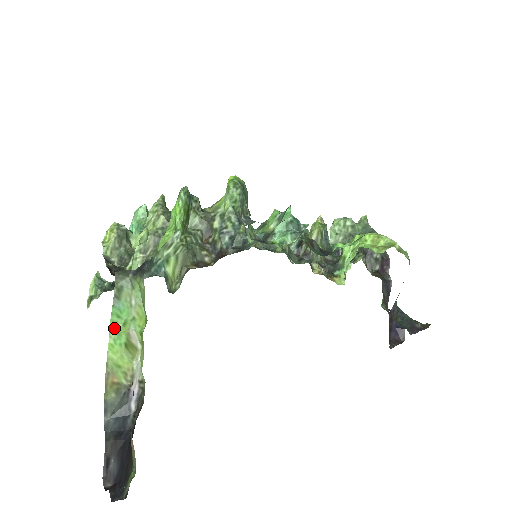
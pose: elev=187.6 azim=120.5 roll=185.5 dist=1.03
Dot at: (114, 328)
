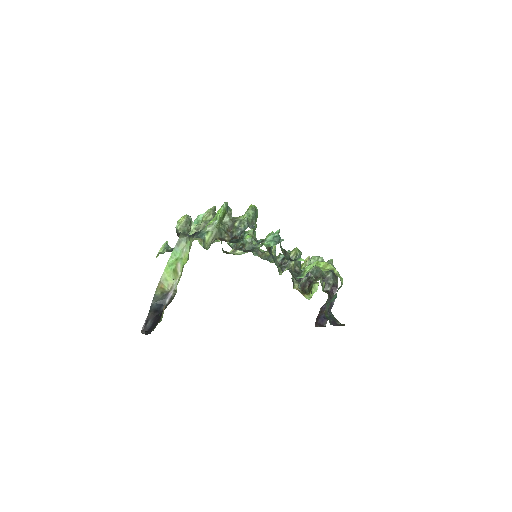
Dot at: (171, 260)
